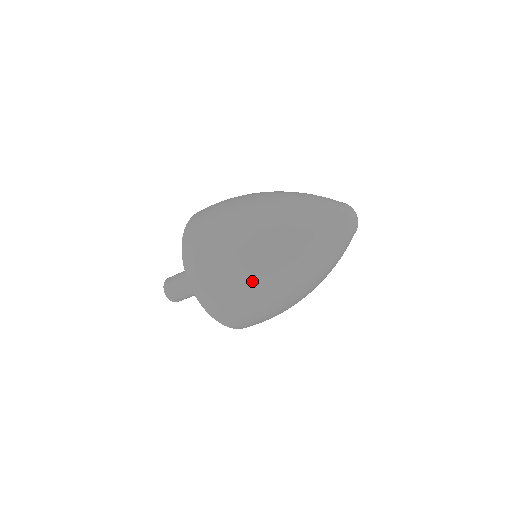
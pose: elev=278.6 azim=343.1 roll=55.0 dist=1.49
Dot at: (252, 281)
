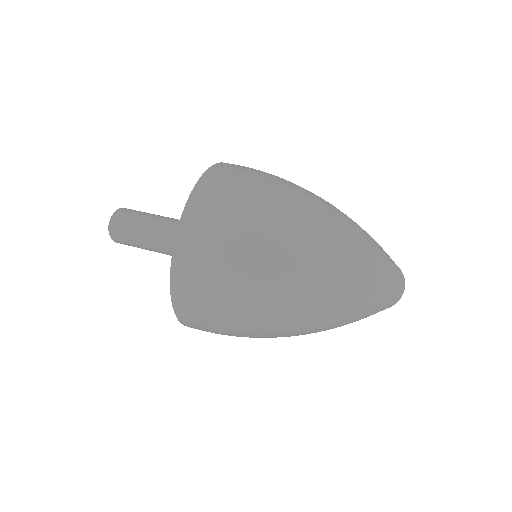
Dot at: (260, 336)
